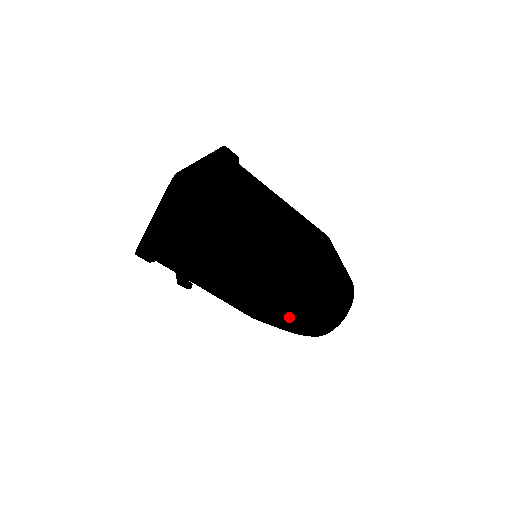
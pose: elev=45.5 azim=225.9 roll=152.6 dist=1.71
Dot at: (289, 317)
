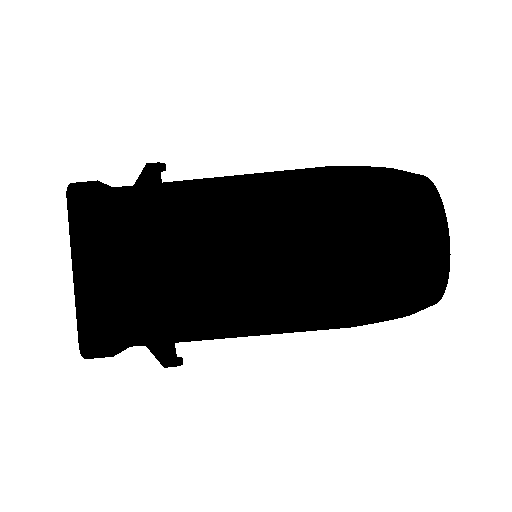
Dot at: occluded
